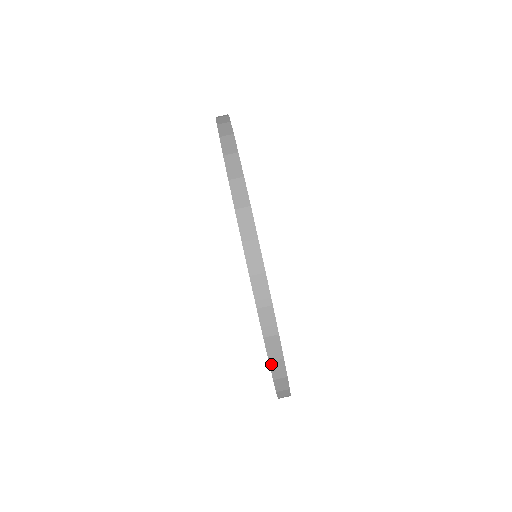
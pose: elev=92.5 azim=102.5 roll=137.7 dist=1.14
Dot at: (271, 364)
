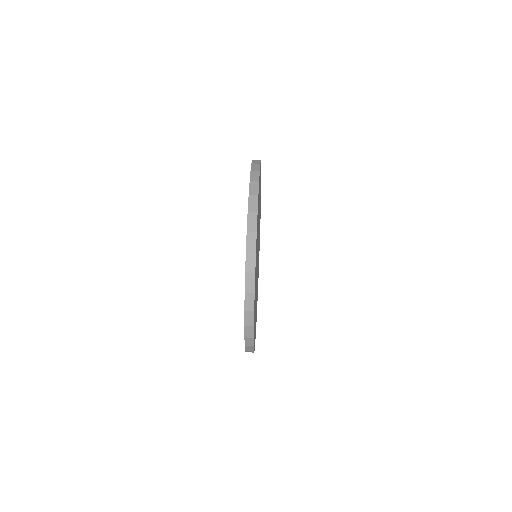
Dot at: (246, 347)
